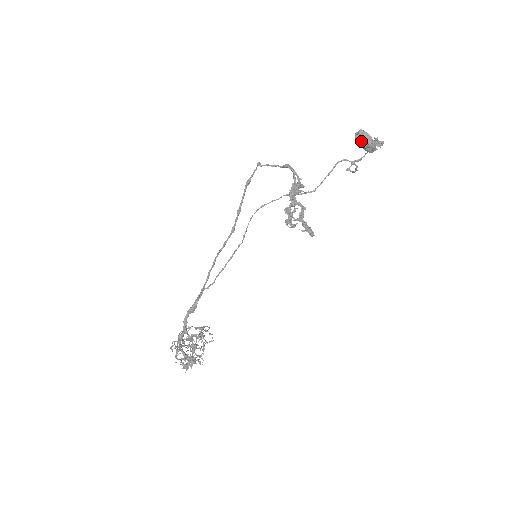
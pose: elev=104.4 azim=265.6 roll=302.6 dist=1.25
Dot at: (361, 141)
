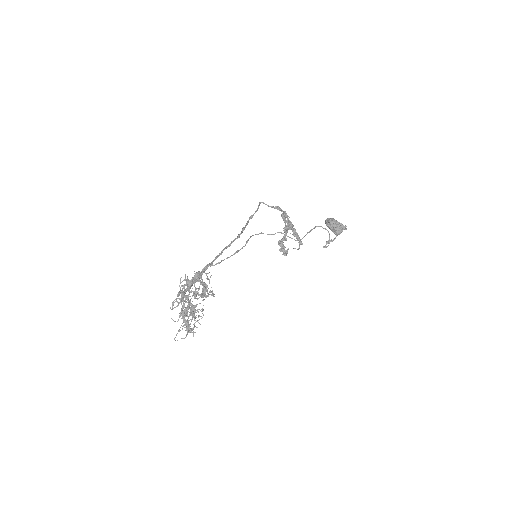
Dot at: (330, 221)
